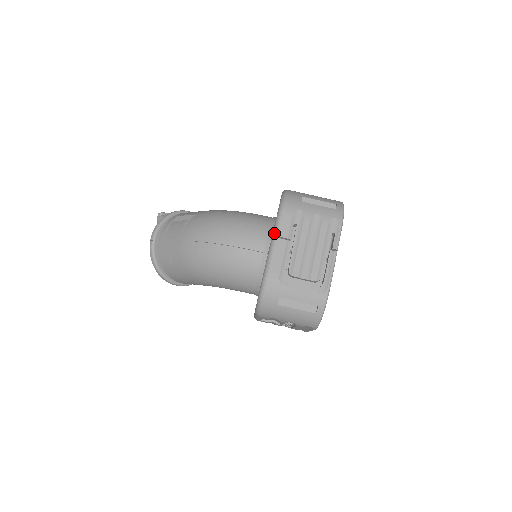
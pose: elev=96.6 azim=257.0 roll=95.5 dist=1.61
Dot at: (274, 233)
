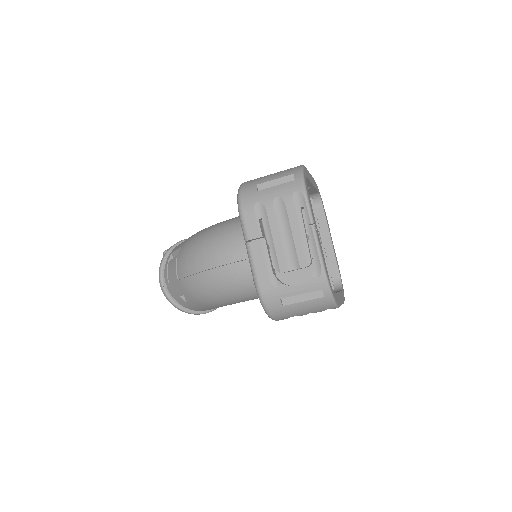
Dot at: (244, 239)
